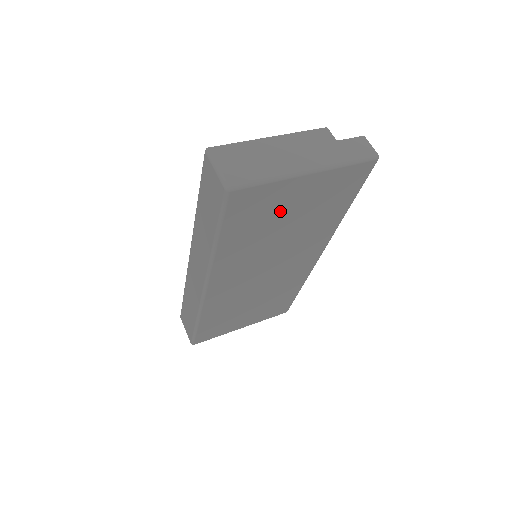
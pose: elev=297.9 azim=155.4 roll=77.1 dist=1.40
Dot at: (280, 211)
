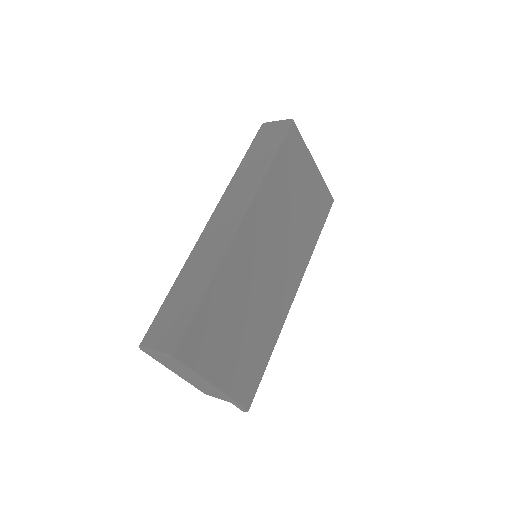
Dot at: (299, 180)
